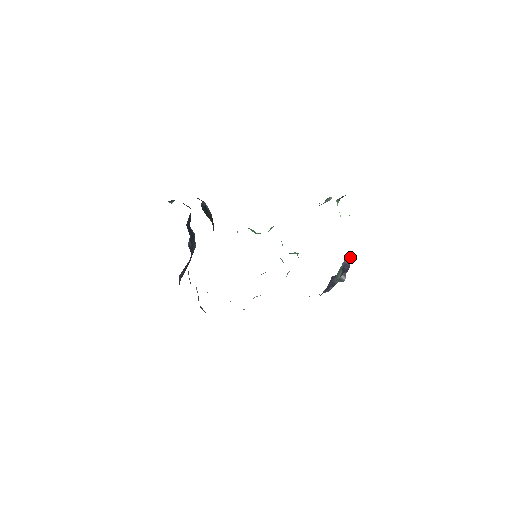
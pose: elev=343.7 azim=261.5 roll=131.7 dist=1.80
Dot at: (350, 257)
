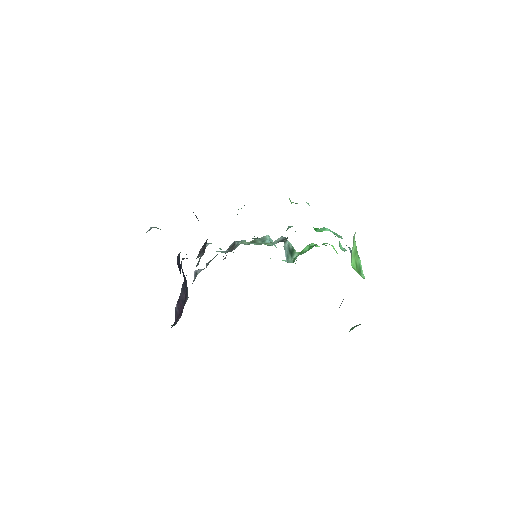
Dot at: occluded
